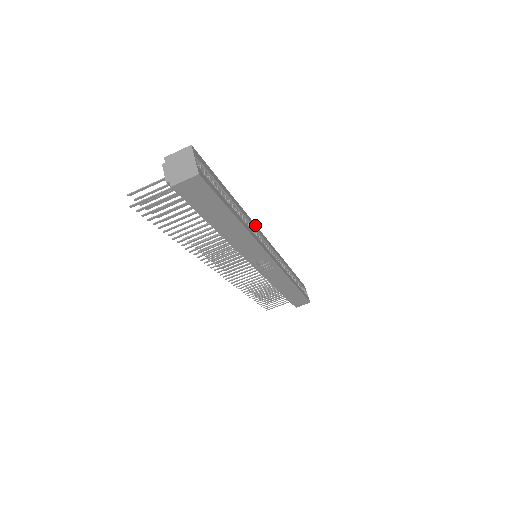
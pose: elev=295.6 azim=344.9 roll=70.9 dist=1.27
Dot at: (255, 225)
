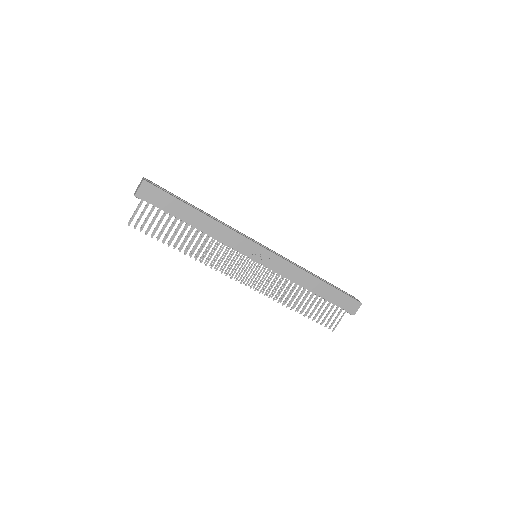
Dot at: (235, 230)
